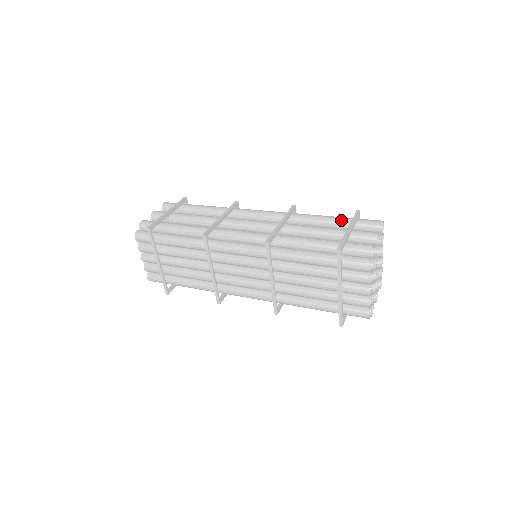
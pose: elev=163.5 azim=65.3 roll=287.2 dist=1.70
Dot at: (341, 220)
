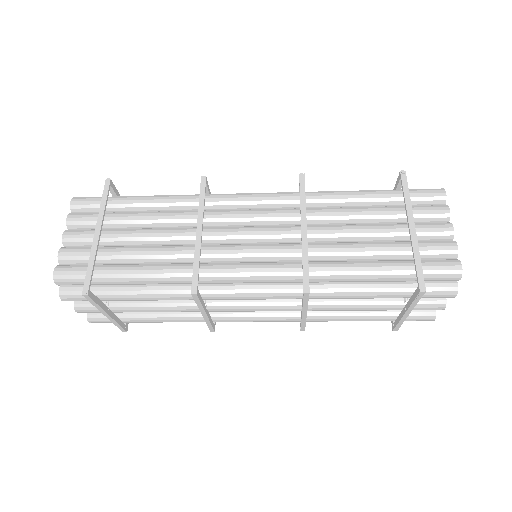
Dot at: occluded
